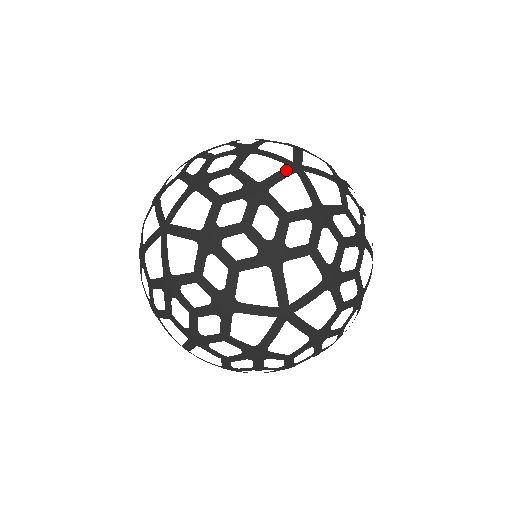
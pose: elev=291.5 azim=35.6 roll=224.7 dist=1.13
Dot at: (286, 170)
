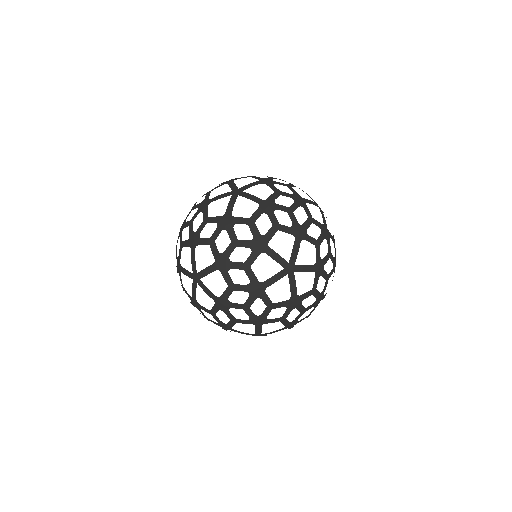
Dot at: (314, 203)
